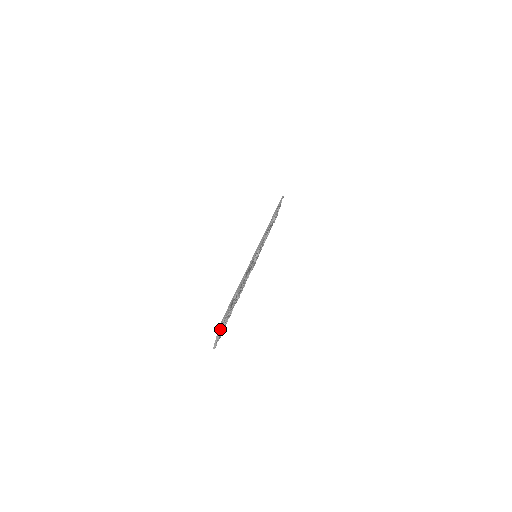
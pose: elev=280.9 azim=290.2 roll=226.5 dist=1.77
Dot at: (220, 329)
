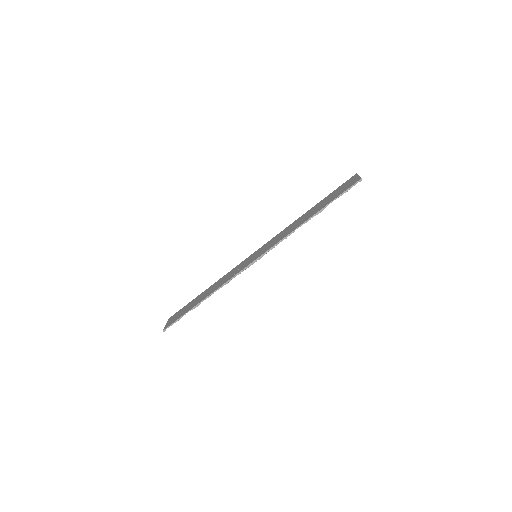
Dot at: occluded
